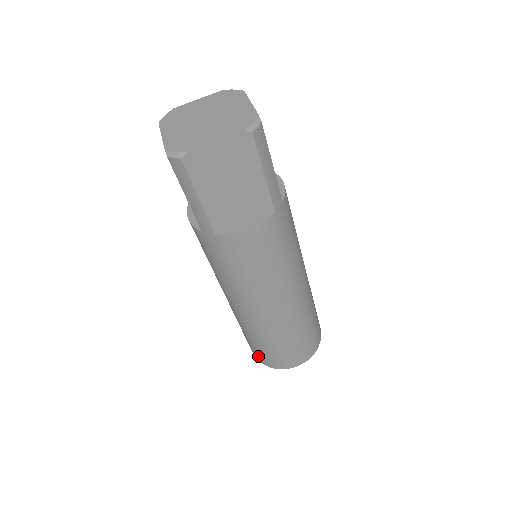
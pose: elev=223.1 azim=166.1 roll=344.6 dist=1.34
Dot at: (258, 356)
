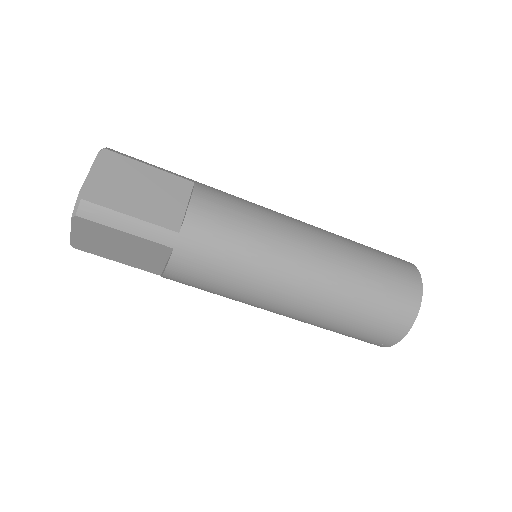
Dot at: occluded
